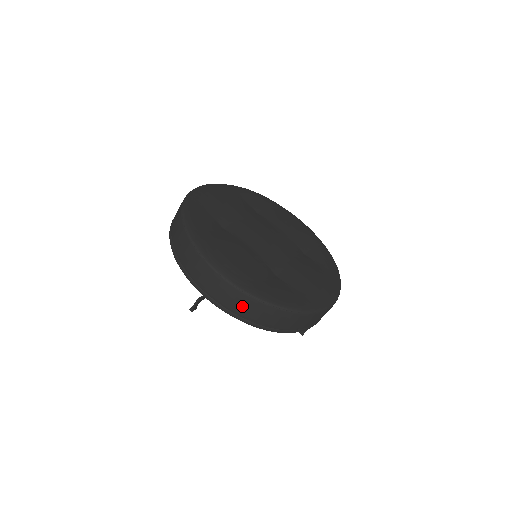
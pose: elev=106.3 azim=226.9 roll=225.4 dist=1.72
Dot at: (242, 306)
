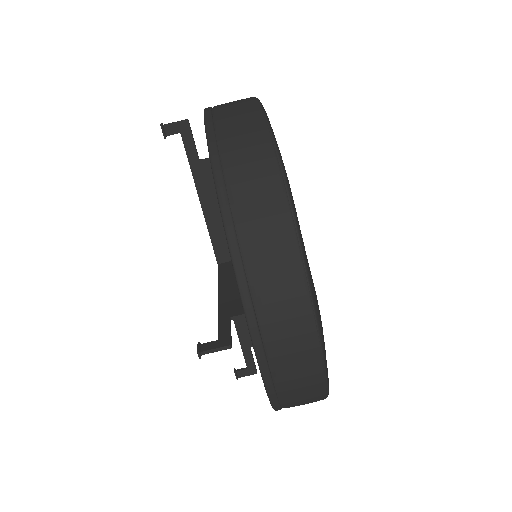
Dot at: (299, 387)
